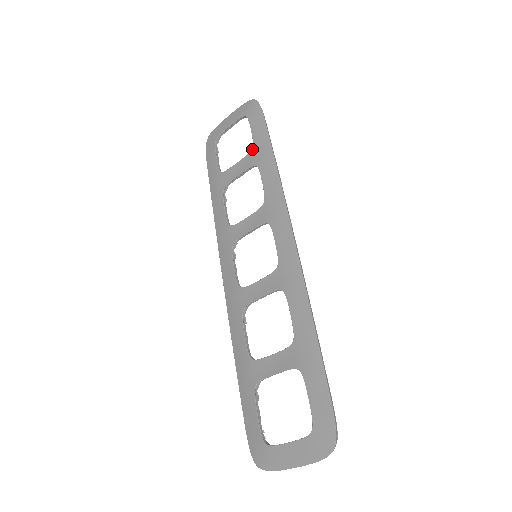
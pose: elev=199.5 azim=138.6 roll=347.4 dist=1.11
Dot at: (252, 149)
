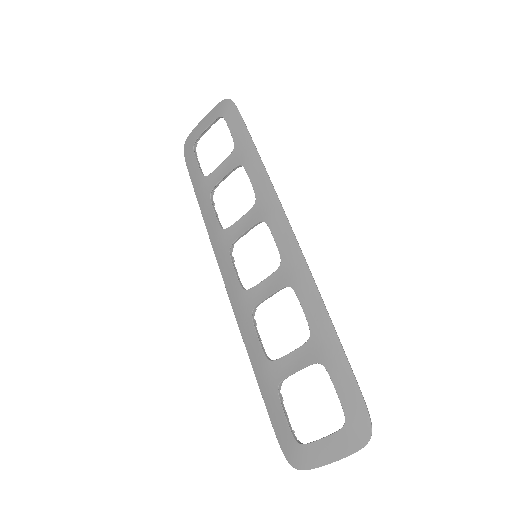
Dot at: (234, 149)
